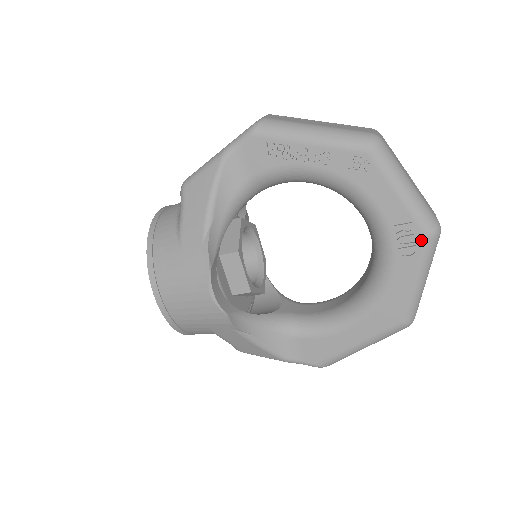
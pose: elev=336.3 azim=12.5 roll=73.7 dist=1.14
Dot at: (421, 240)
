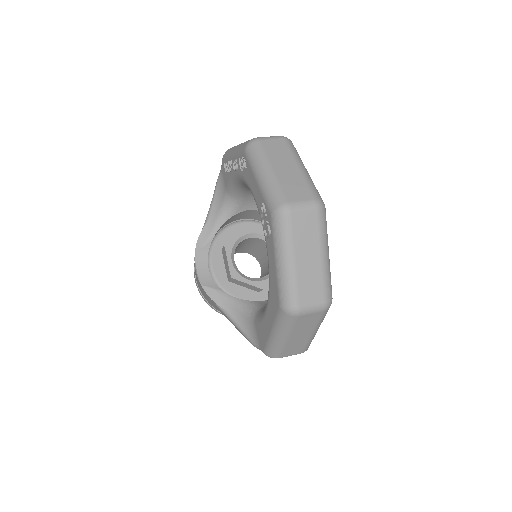
Dot at: (270, 219)
